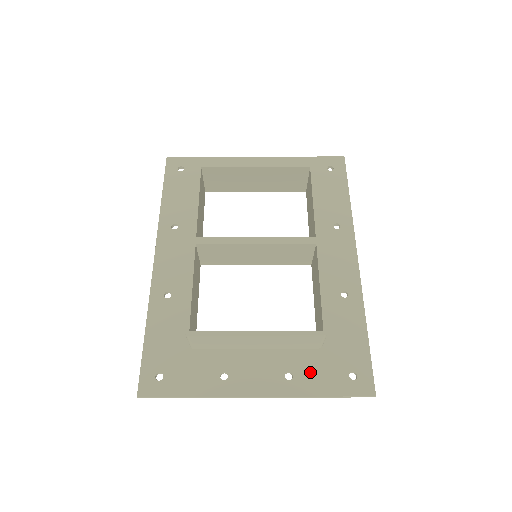
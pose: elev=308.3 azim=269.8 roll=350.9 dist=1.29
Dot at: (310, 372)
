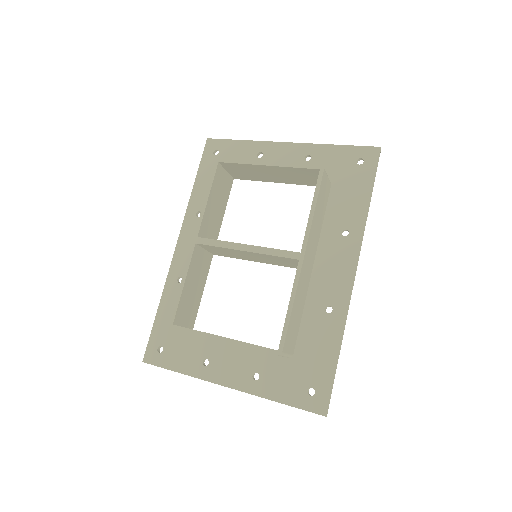
Dot at: (274, 378)
